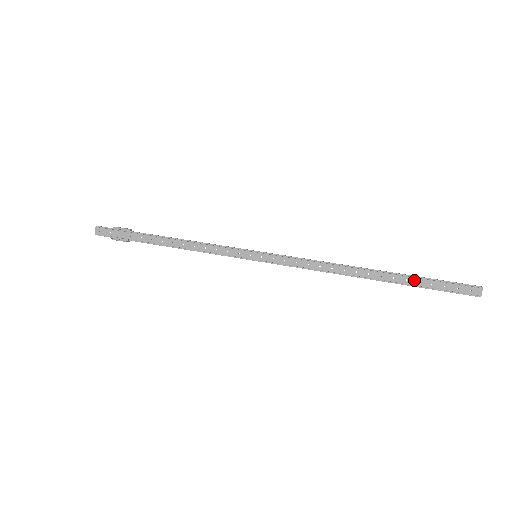
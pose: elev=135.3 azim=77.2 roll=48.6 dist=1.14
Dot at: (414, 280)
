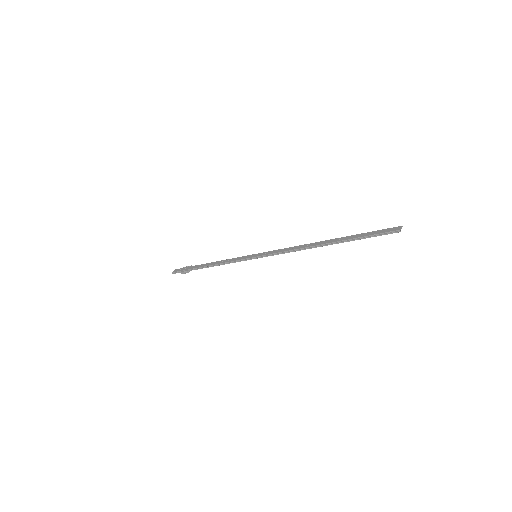
Dot at: (353, 236)
